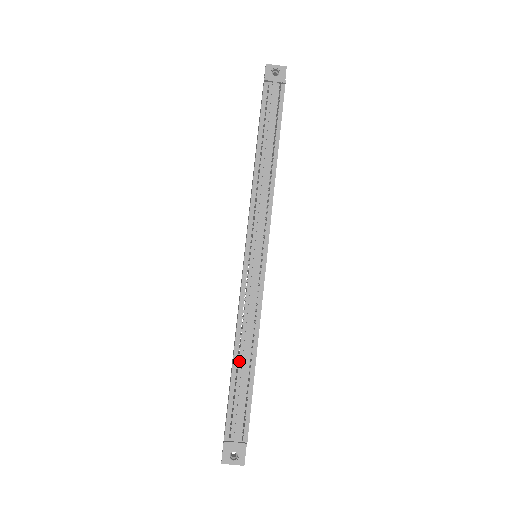
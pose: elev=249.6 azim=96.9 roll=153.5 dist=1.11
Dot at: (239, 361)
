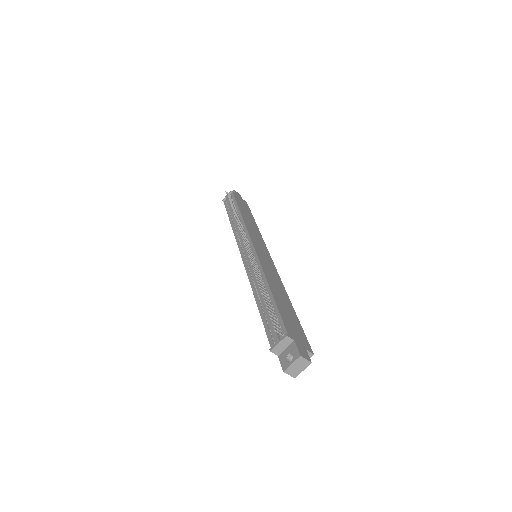
Dot at: (260, 300)
